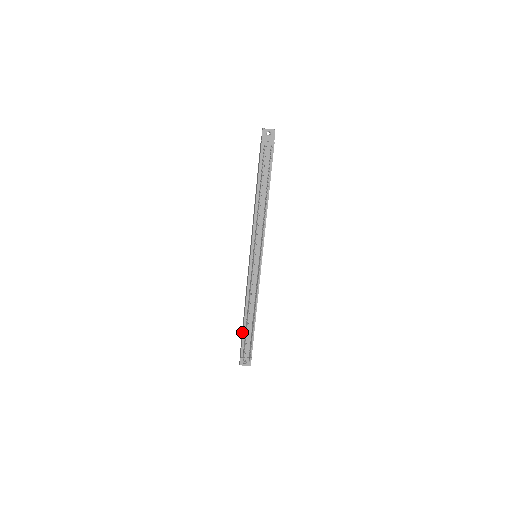
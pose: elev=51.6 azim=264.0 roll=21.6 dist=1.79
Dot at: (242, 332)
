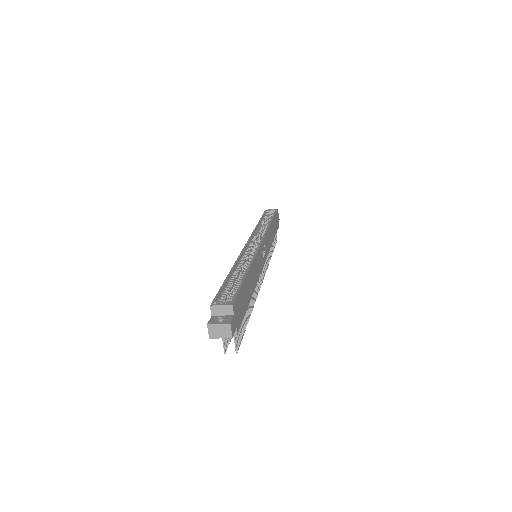
Dot at: occluded
